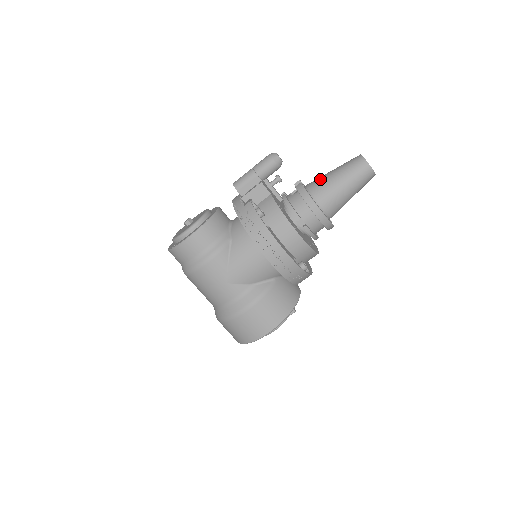
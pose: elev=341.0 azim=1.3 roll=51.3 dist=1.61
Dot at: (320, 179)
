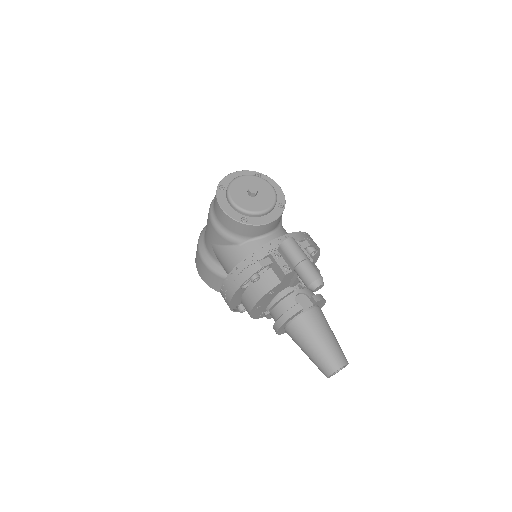
Dot at: (312, 326)
